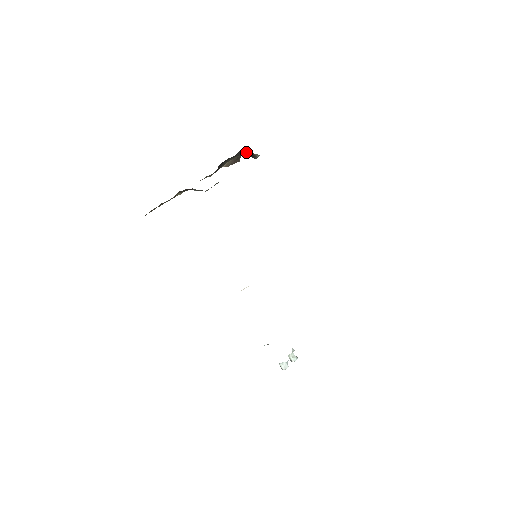
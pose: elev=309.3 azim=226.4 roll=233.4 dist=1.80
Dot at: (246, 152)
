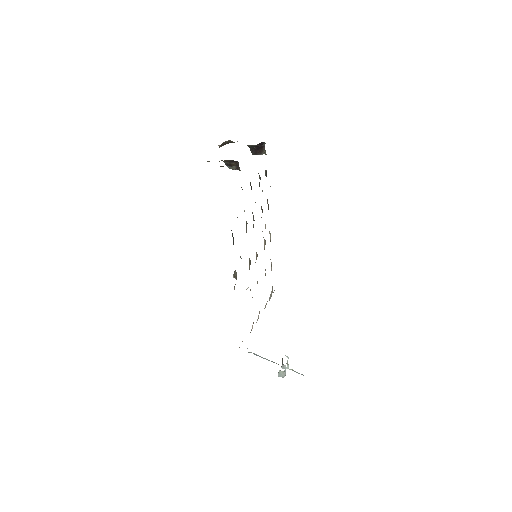
Dot at: (260, 146)
